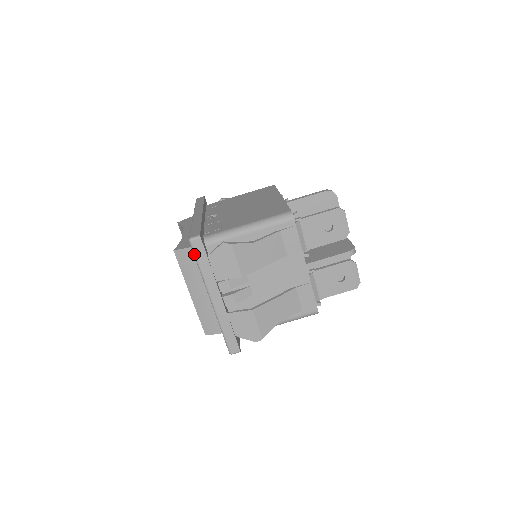
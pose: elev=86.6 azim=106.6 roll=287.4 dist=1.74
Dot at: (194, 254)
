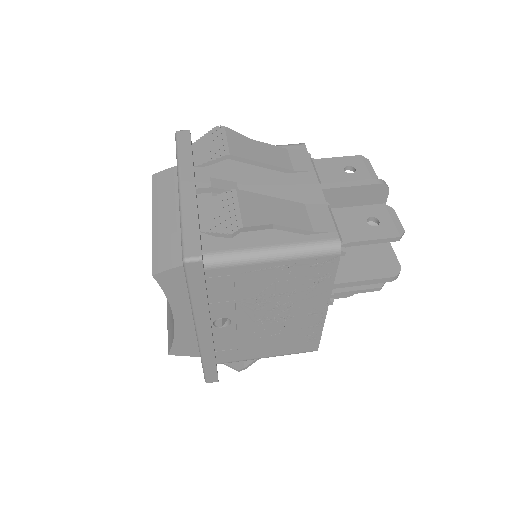
Dot at: (176, 143)
